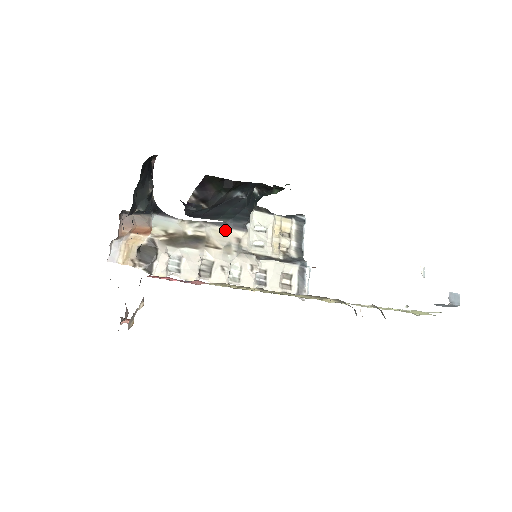
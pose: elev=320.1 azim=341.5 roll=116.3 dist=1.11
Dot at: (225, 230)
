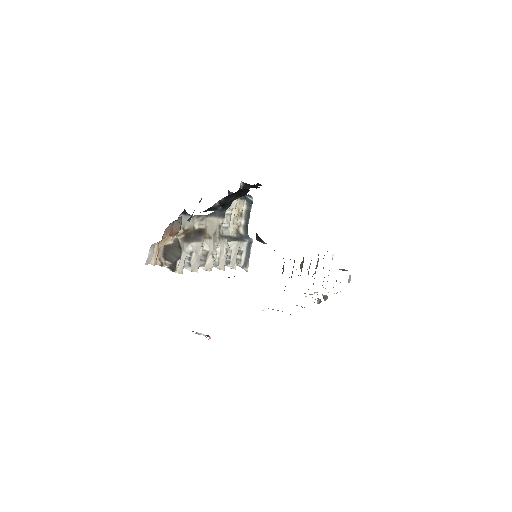
Dot at: (214, 219)
